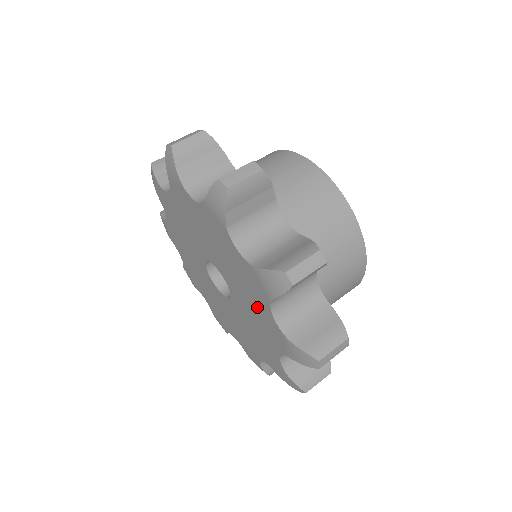
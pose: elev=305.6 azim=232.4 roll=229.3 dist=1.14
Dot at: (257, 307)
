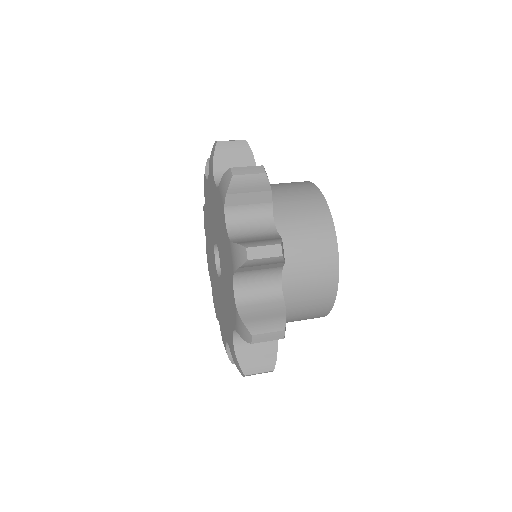
Dot at: (224, 239)
